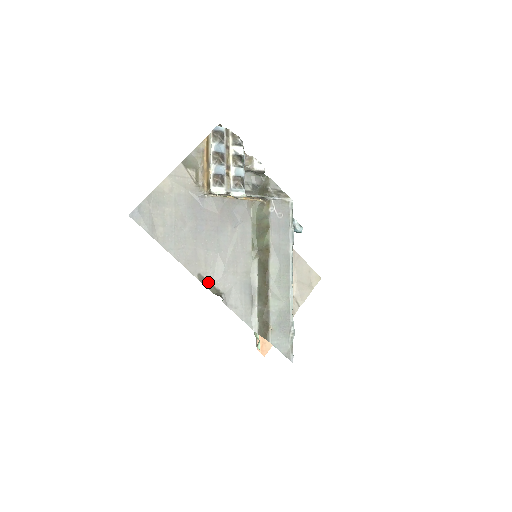
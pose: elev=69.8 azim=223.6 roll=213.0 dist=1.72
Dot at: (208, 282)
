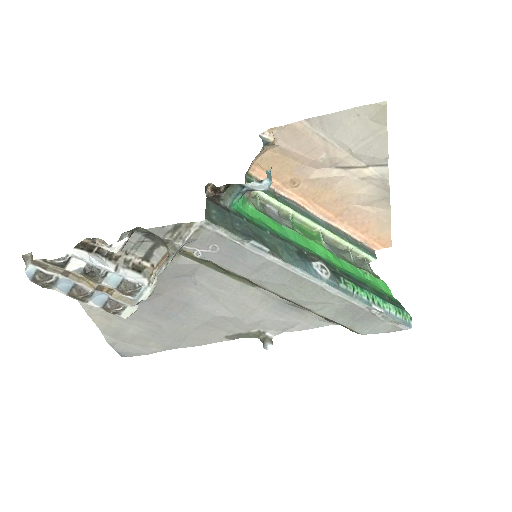
Dot at: (241, 334)
